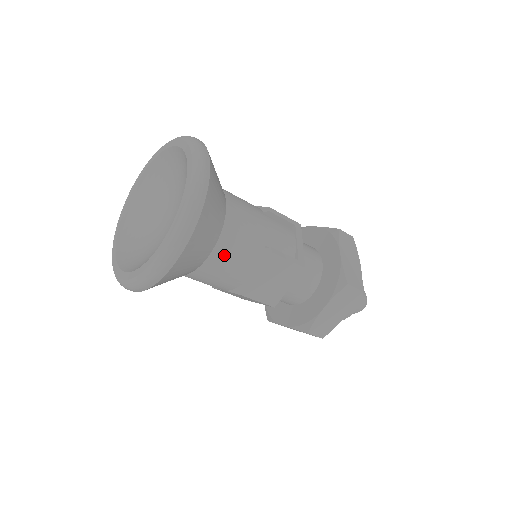
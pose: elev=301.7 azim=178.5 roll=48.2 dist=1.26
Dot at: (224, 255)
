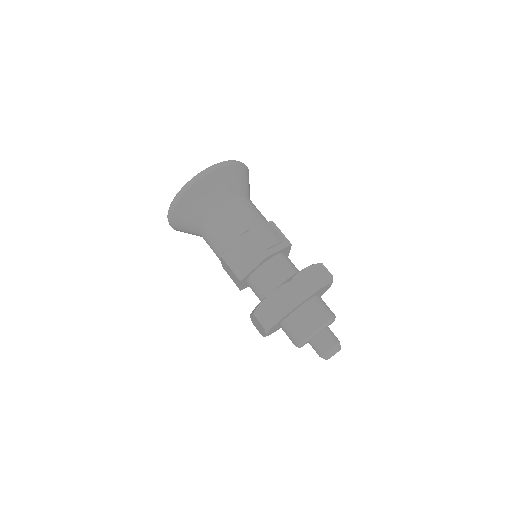
Dot at: (219, 220)
